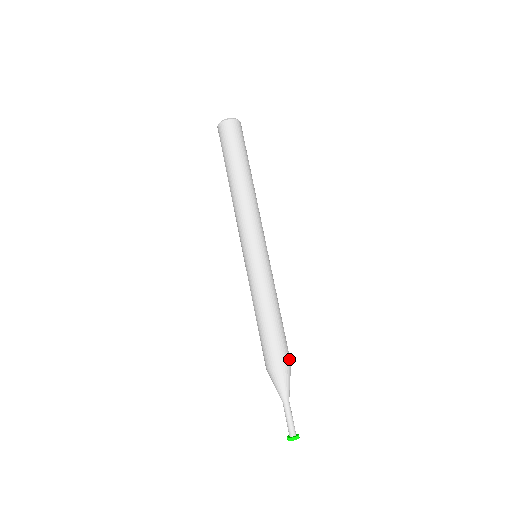
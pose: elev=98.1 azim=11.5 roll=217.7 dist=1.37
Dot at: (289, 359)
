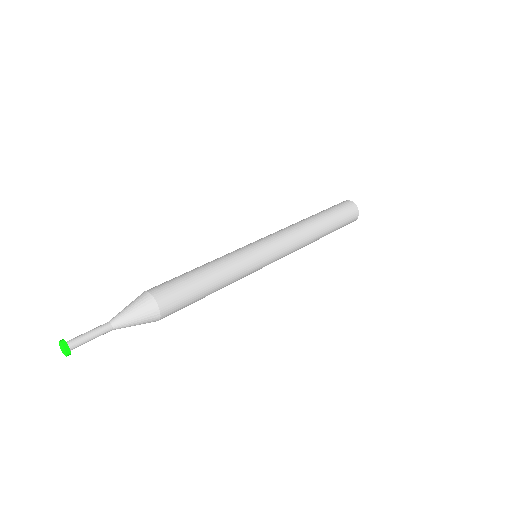
Dot at: (166, 313)
